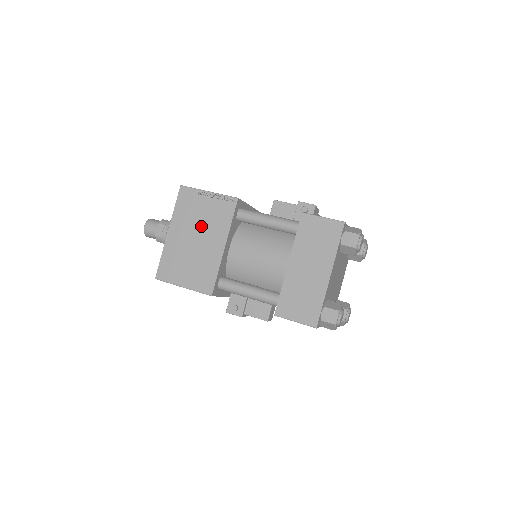
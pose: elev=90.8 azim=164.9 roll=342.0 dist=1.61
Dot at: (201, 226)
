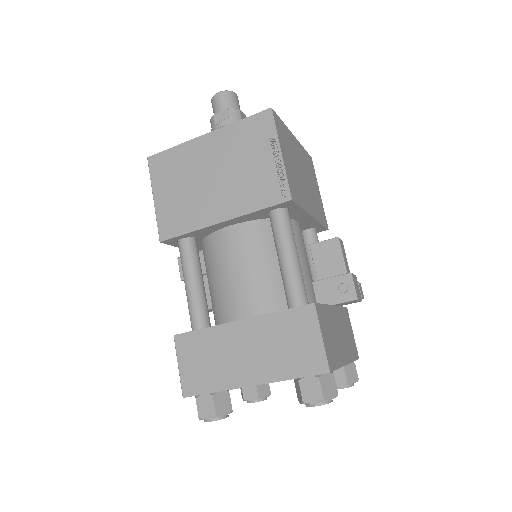
Dot at: (232, 173)
